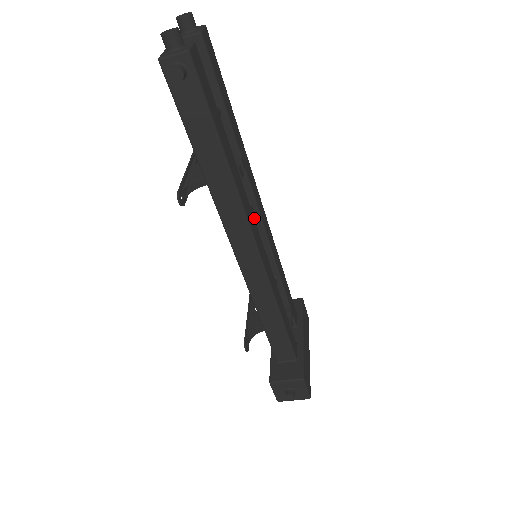
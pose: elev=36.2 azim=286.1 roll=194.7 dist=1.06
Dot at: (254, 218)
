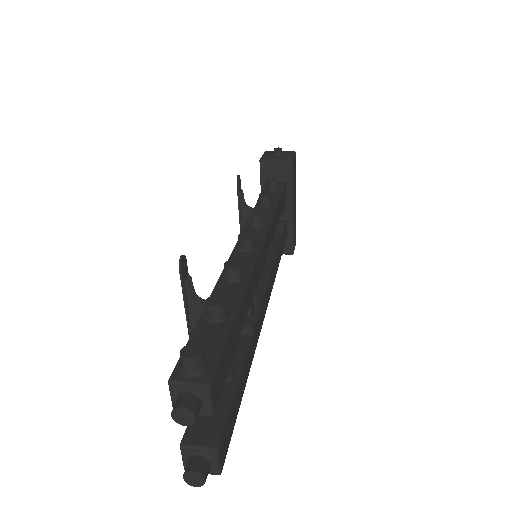
Dot at: occluded
